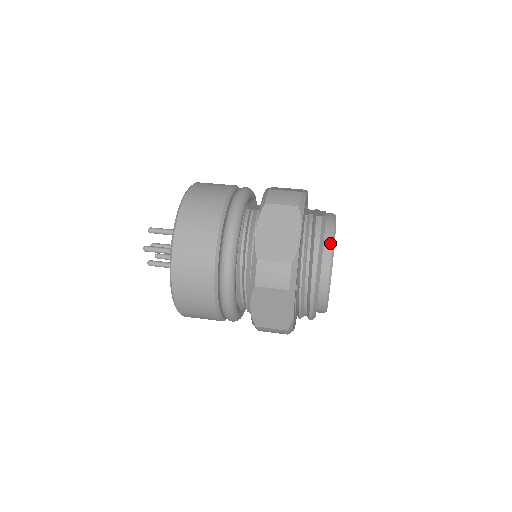
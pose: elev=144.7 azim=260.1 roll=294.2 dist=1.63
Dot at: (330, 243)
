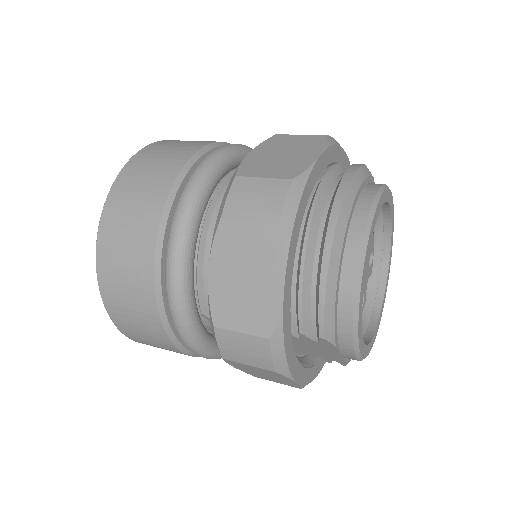
Dot at: (373, 192)
